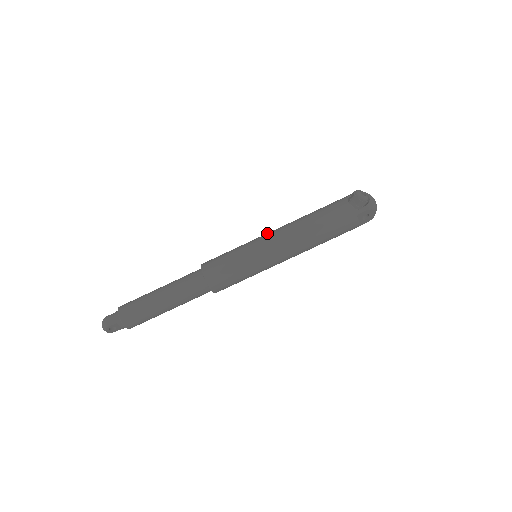
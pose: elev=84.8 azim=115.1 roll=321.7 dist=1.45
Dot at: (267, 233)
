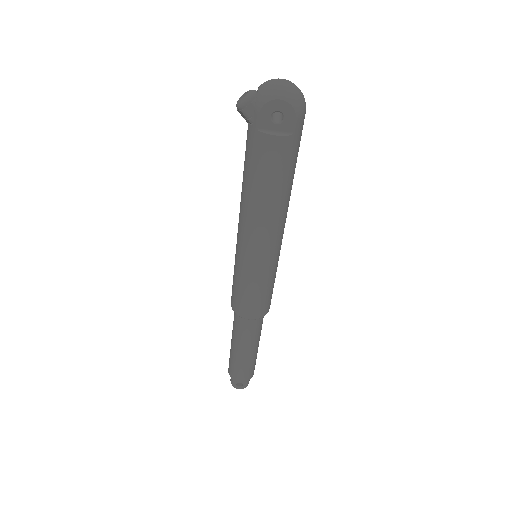
Dot at: occluded
